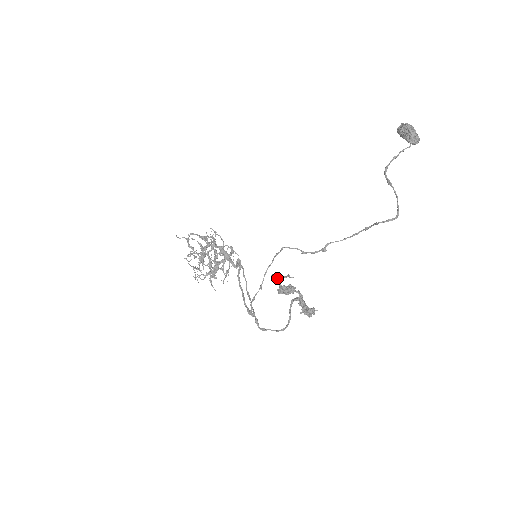
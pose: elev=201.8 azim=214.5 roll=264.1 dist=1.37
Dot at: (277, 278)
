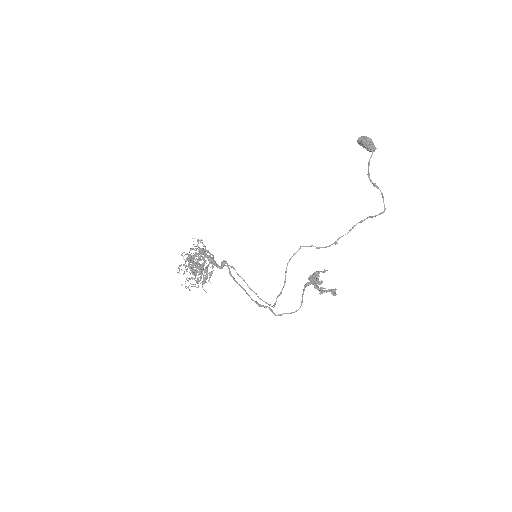
Dot at: occluded
